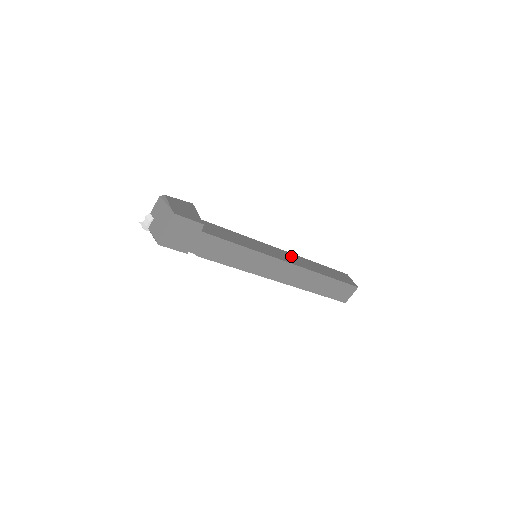
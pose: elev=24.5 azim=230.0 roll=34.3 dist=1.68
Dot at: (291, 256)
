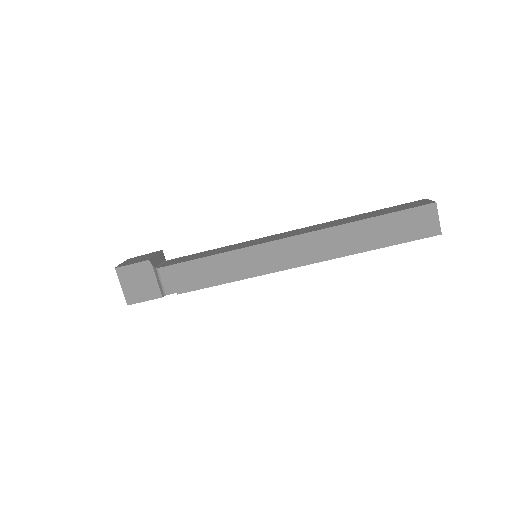
Dot at: (304, 229)
